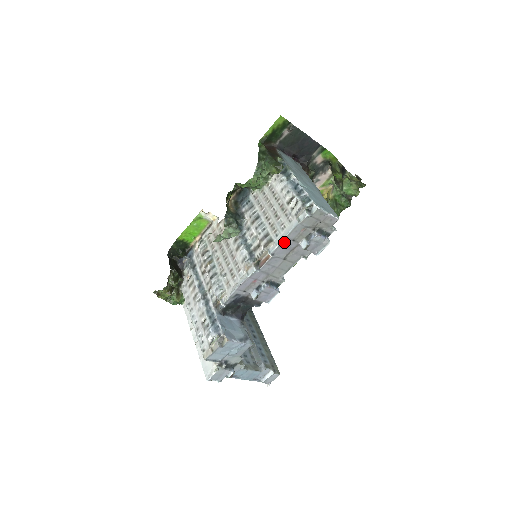
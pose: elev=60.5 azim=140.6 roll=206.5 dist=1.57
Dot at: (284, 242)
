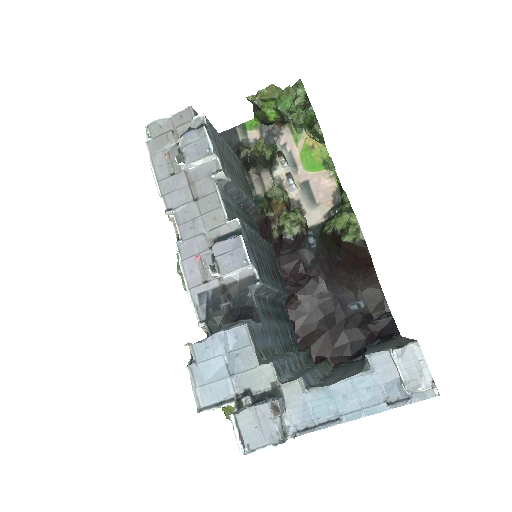
Dot at: (164, 187)
